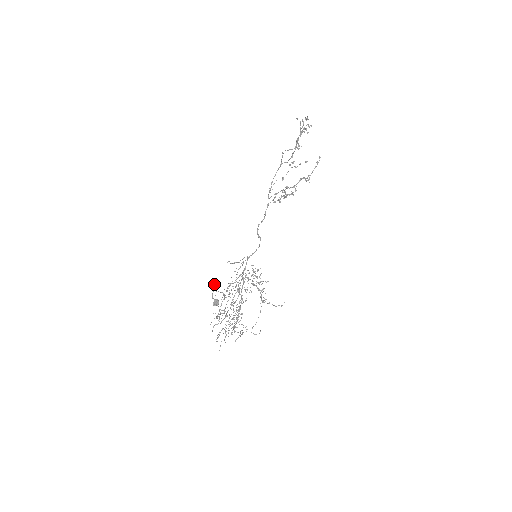
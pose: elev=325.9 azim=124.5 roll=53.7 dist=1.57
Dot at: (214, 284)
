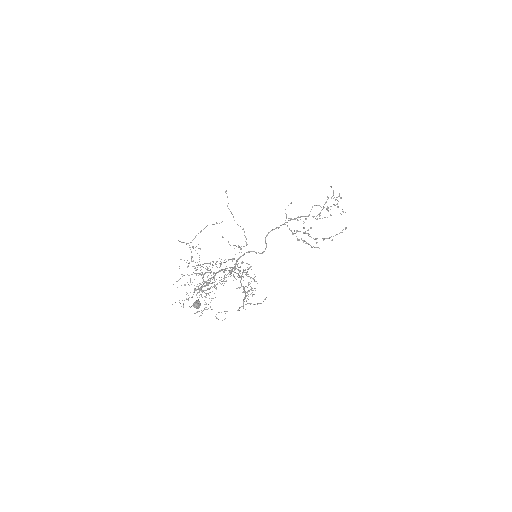
Dot at: (205, 281)
